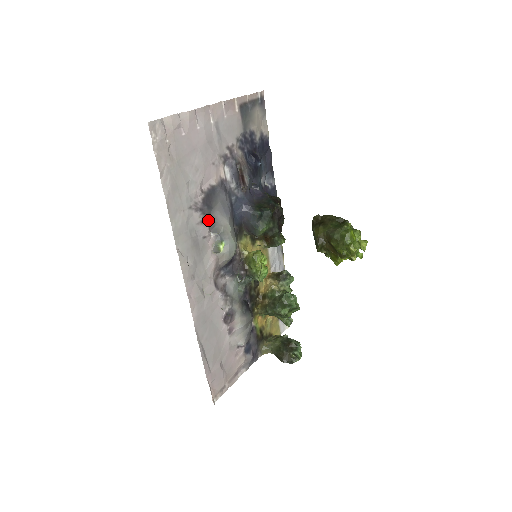
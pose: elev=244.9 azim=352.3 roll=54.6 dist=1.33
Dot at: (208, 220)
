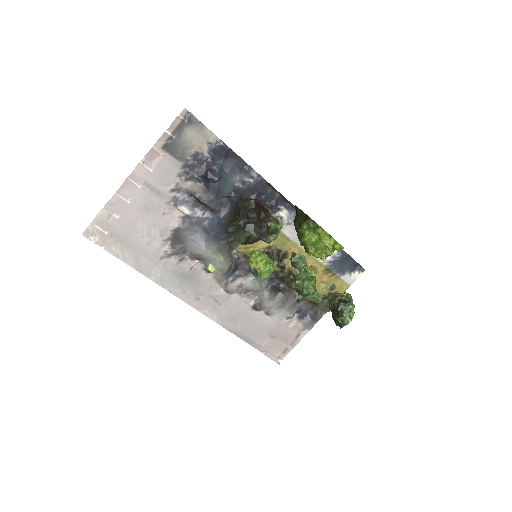
Dot at: (187, 255)
